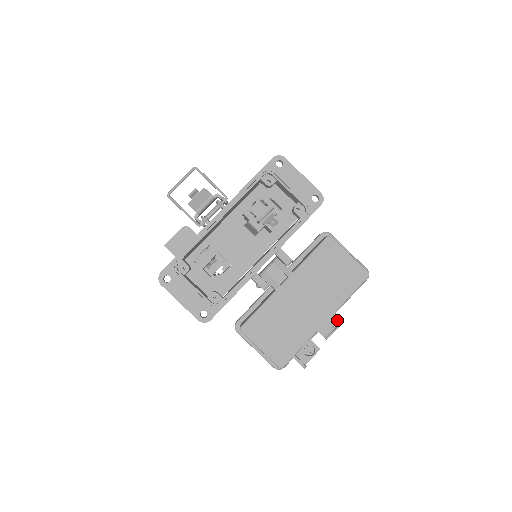
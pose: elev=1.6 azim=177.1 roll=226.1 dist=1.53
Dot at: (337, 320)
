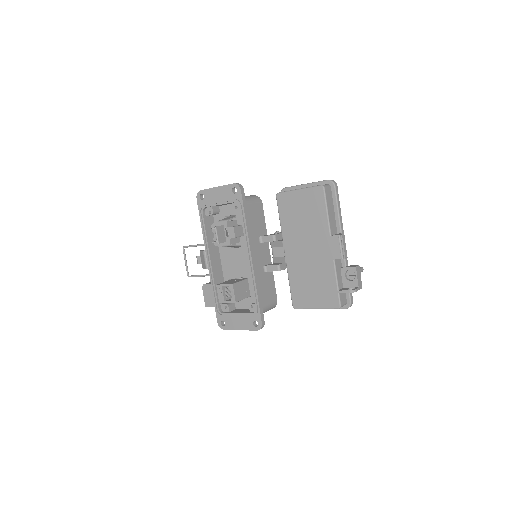
Dot at: (337, 239)
